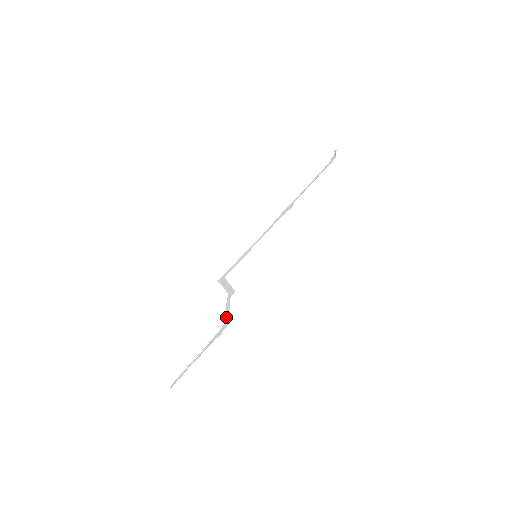
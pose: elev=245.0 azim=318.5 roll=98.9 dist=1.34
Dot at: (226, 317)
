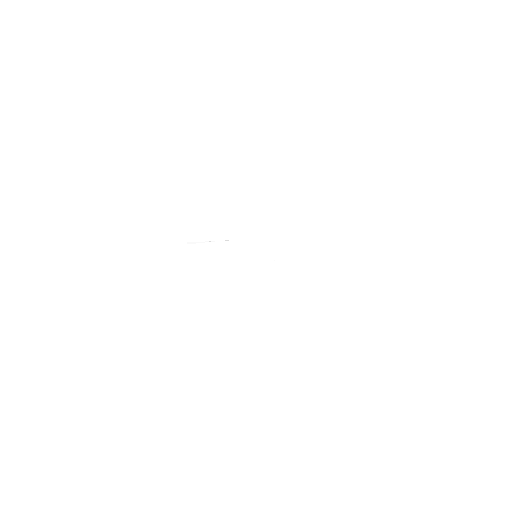
Dot at: occluded
